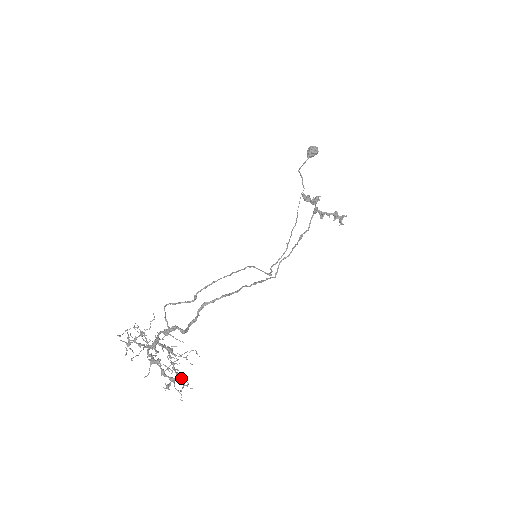
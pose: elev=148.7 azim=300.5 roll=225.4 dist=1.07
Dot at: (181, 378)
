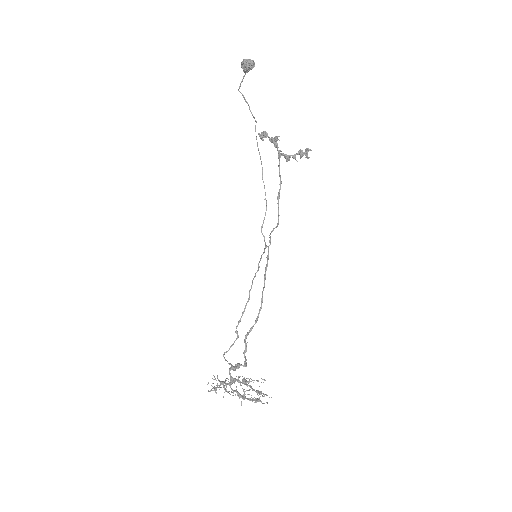
Dot at: occluded
